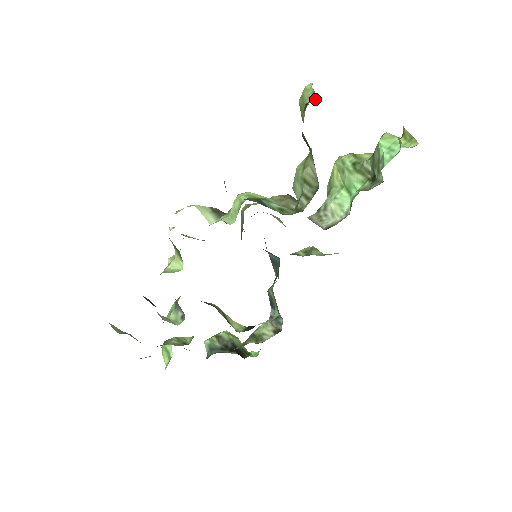
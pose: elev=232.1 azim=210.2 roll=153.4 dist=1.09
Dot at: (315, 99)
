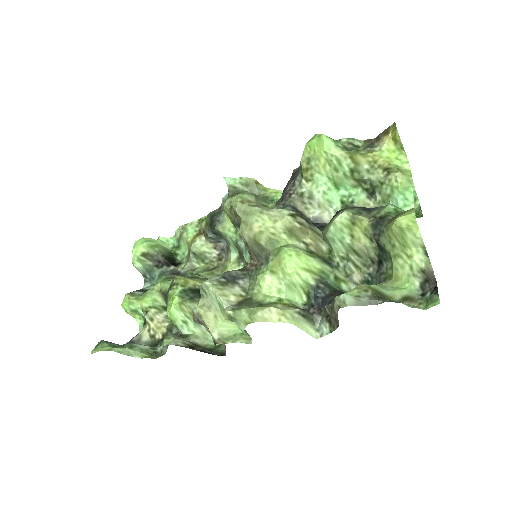
Dot at: occluded
